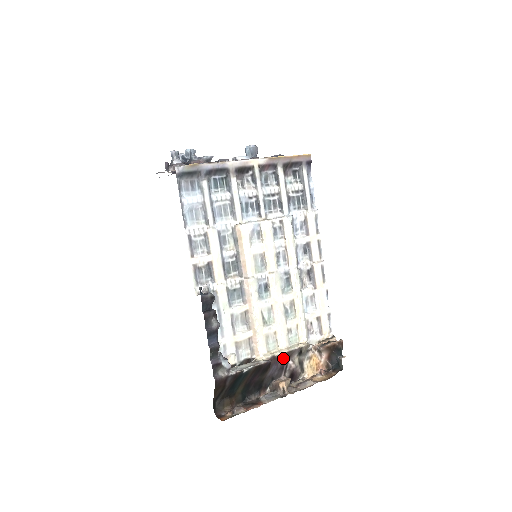
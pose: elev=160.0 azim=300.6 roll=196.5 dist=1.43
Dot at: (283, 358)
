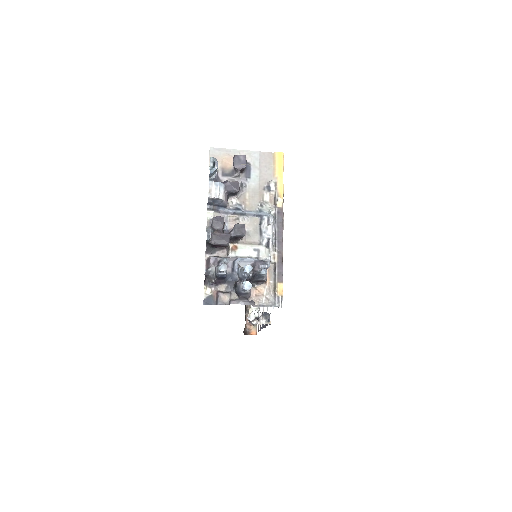
Dot at: occluded
